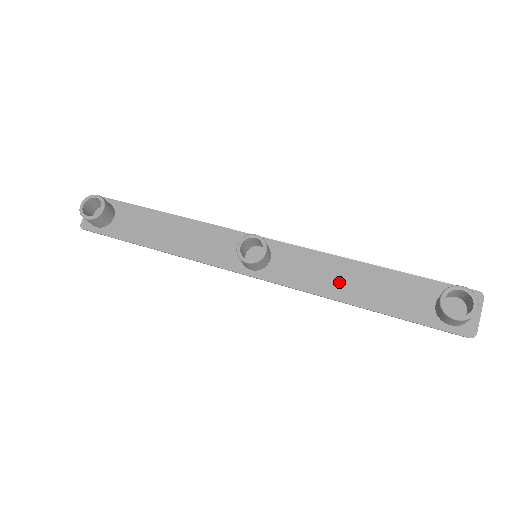
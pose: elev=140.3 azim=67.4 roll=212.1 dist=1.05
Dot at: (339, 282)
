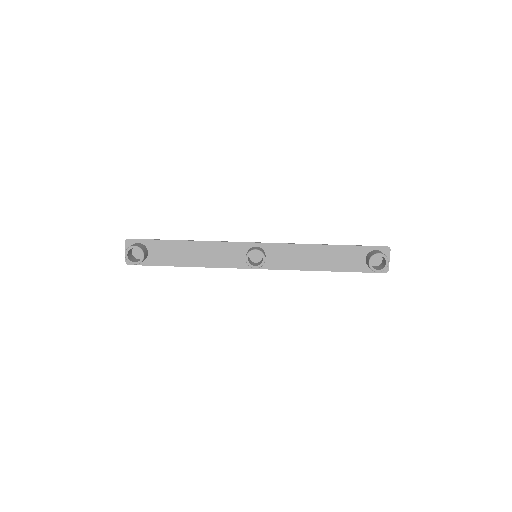
Dot at: (310, 260)
